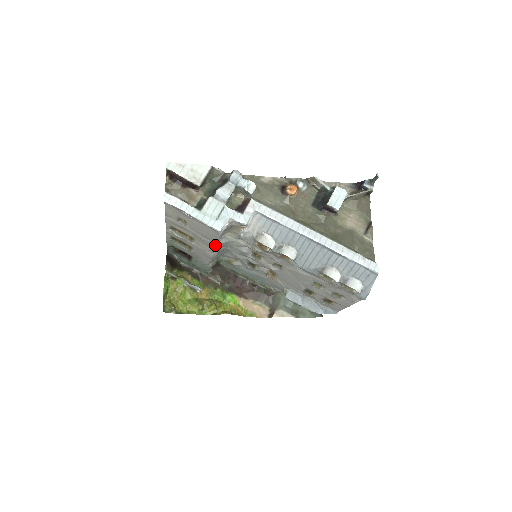
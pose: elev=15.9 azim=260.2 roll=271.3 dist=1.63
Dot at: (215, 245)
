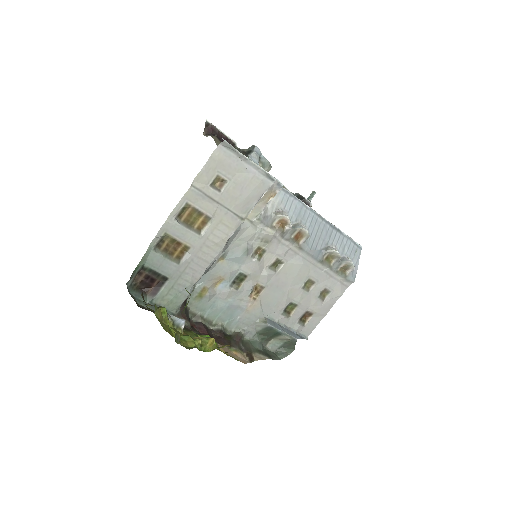
Dot at: (244, 220)
